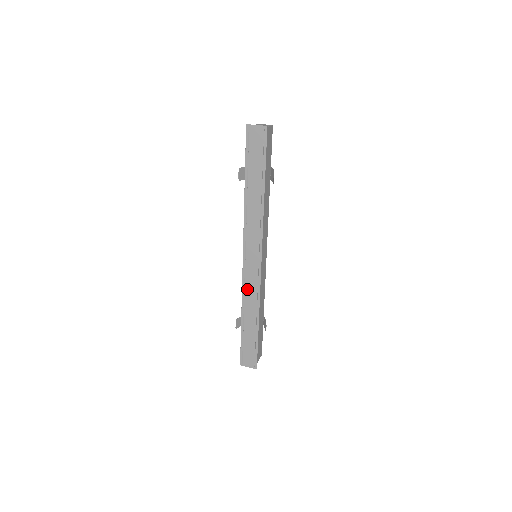
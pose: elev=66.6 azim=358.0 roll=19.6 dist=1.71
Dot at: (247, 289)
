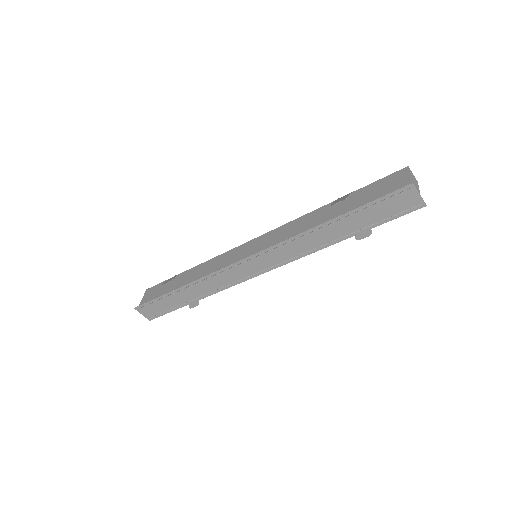
Dot at: (217, 277)
